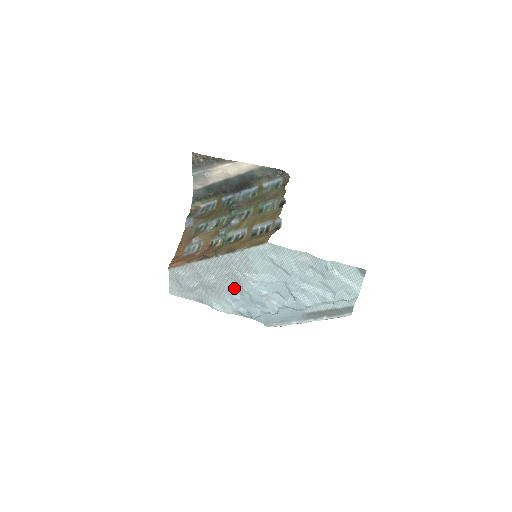
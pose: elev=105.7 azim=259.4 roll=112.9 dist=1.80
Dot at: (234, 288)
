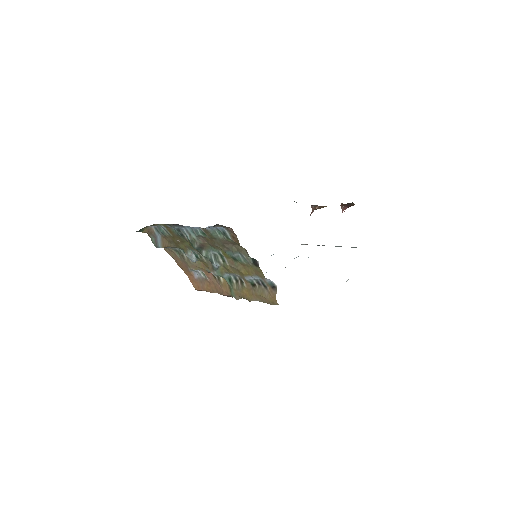
Dot at: occluded
